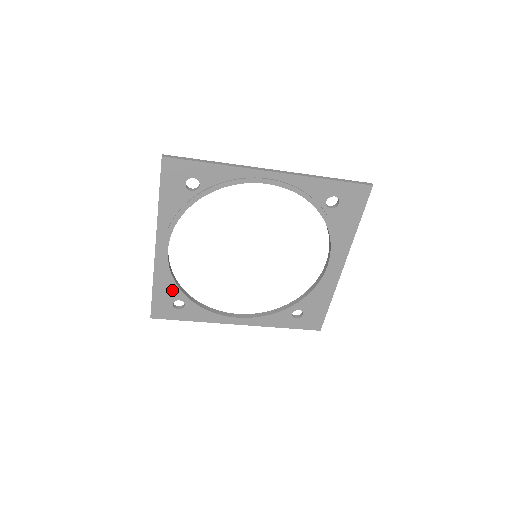
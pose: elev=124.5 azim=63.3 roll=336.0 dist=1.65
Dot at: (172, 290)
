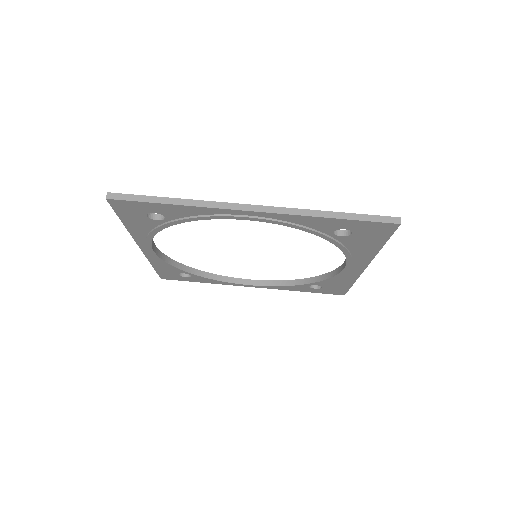
Dot at: occluded
